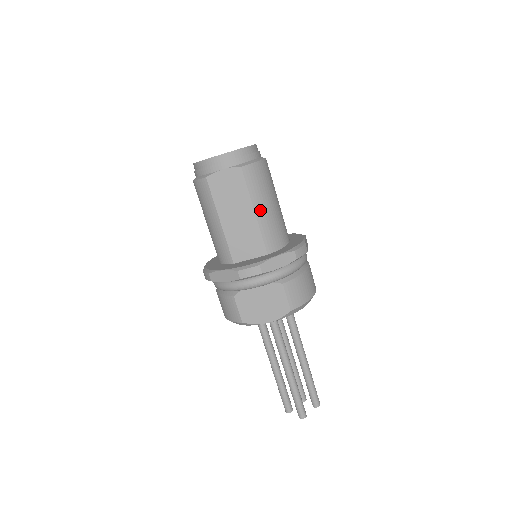
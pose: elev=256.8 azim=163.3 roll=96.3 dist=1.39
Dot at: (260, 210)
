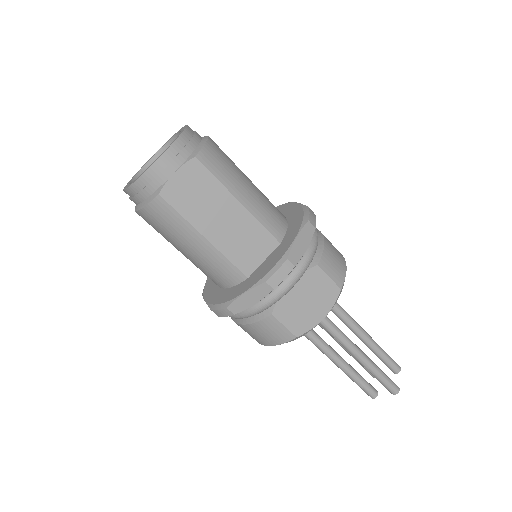
Dot at: (244, 197)
